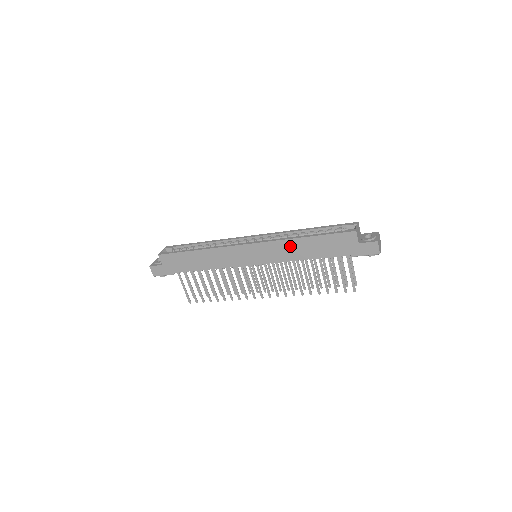
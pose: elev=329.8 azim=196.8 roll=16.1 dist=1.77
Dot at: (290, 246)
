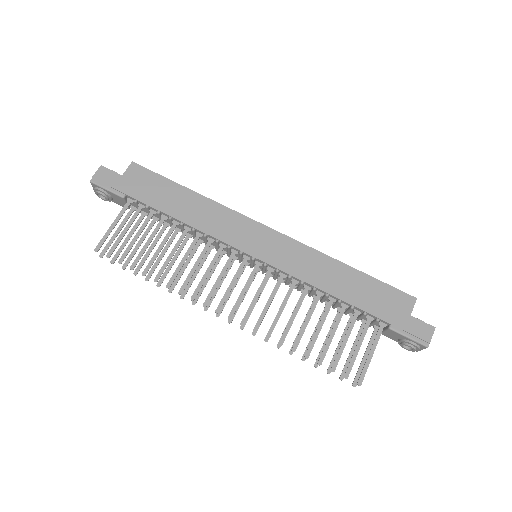
Dot at: (322, 264)
